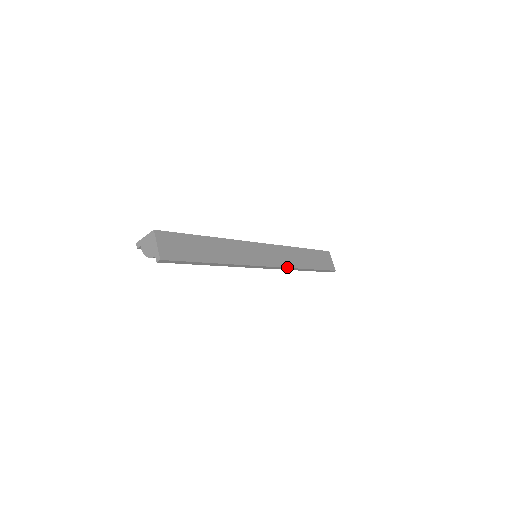
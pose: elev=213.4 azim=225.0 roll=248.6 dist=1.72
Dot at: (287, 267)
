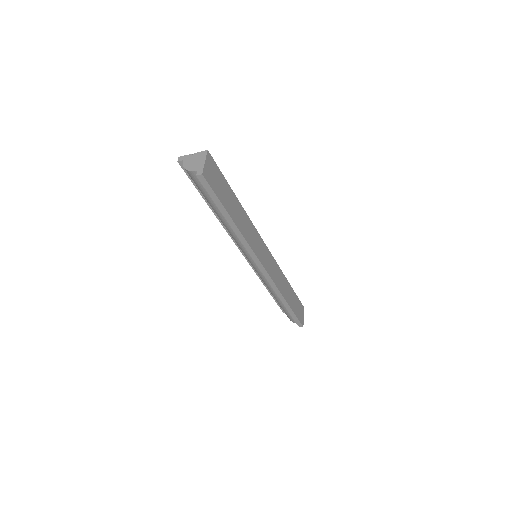
Dot at: (276, 285)
